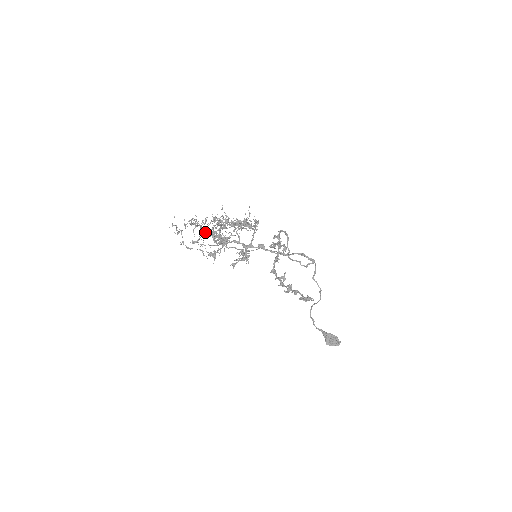
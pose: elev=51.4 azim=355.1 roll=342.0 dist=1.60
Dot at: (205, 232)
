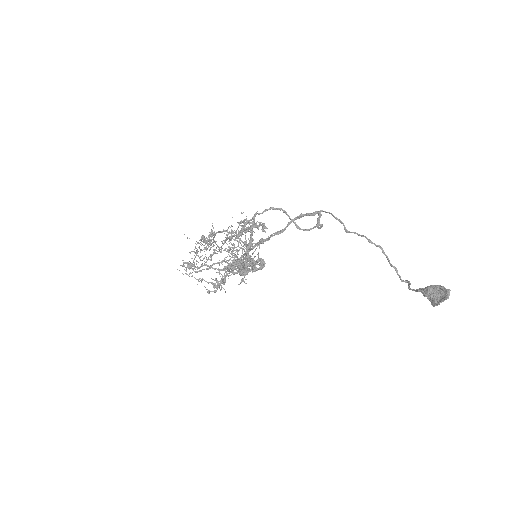
Dot at: occluded
